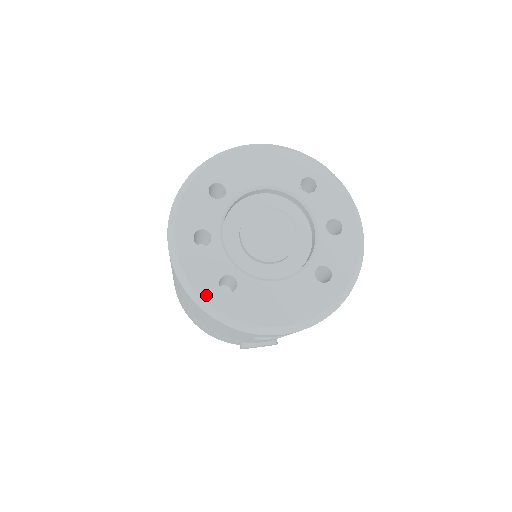
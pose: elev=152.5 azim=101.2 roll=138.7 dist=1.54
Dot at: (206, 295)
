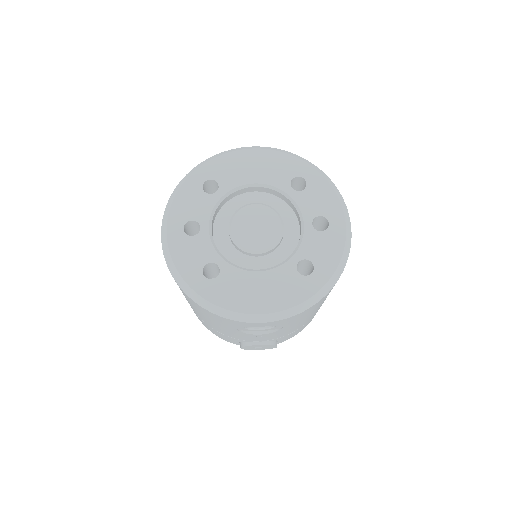
Dot at: (189, 280)
